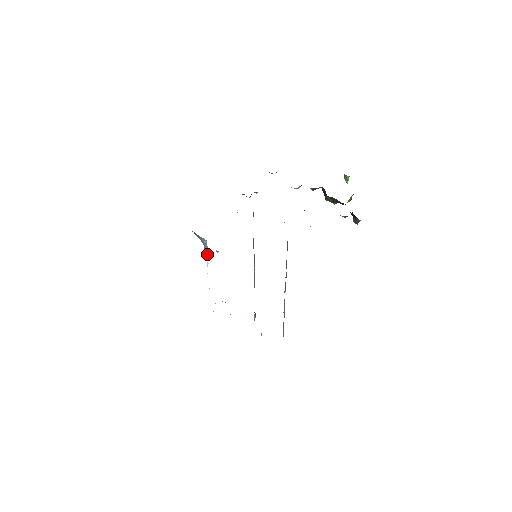
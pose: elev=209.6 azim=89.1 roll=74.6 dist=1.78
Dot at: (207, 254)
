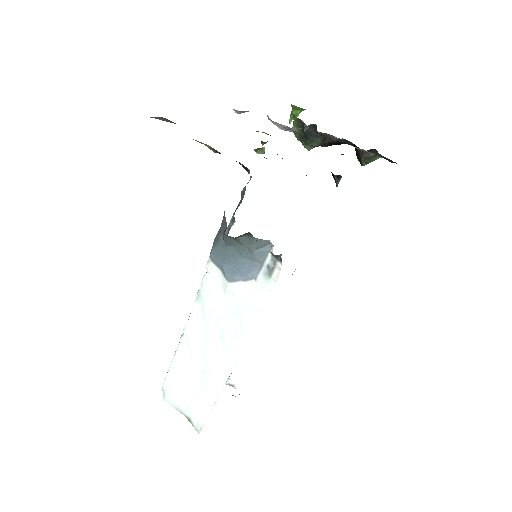
Dot at: (247, 275)
